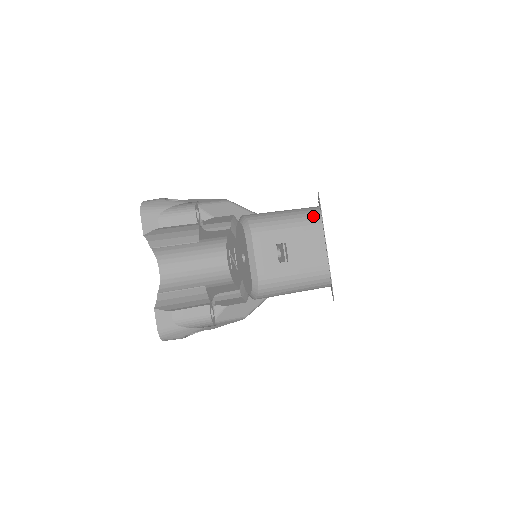
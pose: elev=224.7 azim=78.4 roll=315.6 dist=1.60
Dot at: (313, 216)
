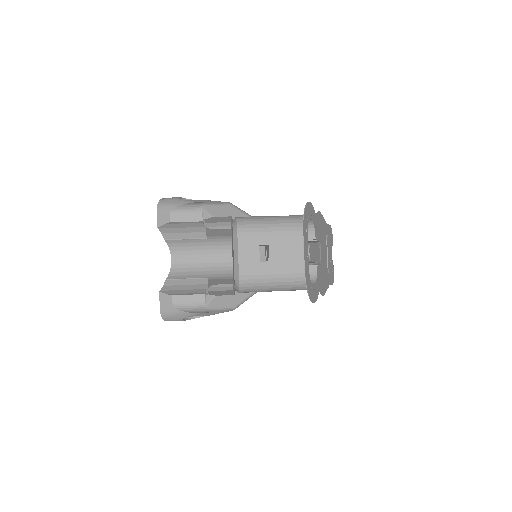
Dot at: (298, 223)
